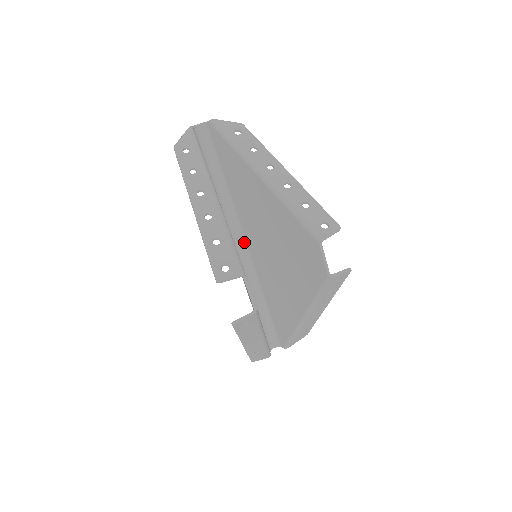
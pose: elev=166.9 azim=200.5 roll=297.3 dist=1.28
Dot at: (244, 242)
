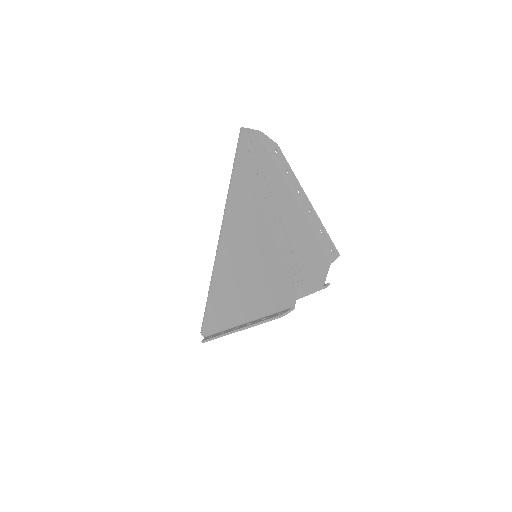
Dot at: occluded
